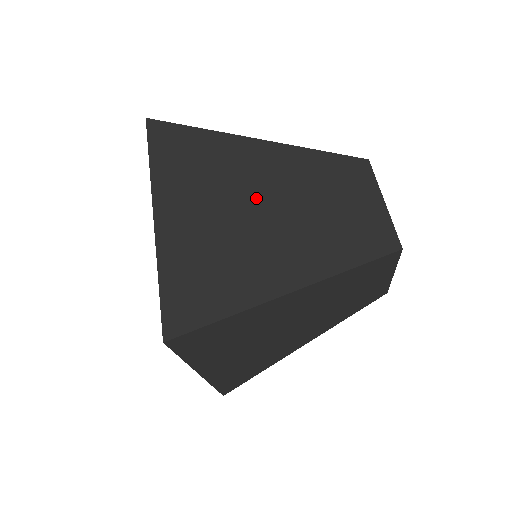
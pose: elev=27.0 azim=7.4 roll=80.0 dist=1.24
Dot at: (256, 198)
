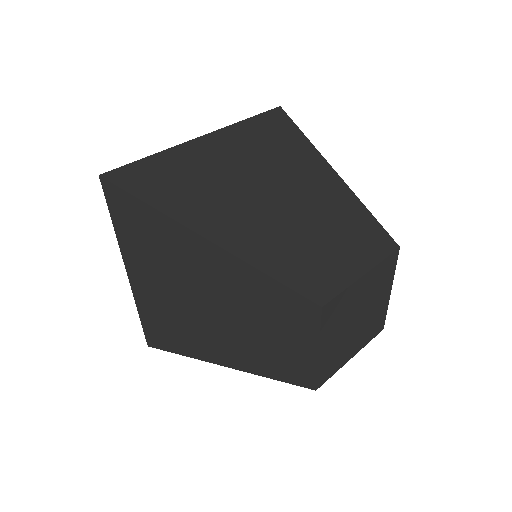
Dot at: (271, 183)
